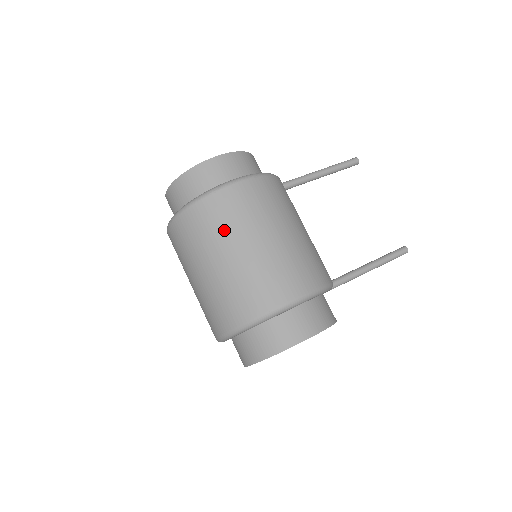
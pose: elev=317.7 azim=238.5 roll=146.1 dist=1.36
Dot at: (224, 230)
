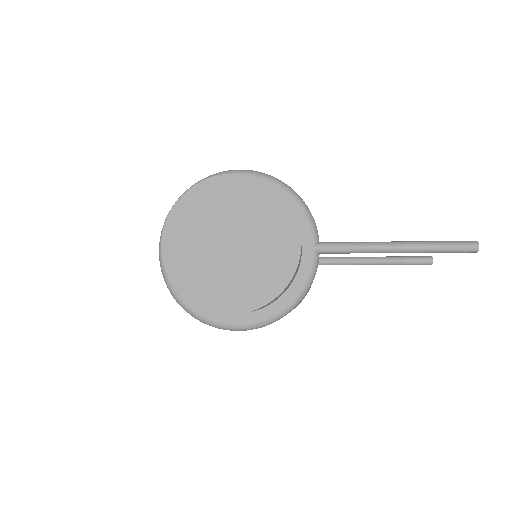
Dot at: occluded
